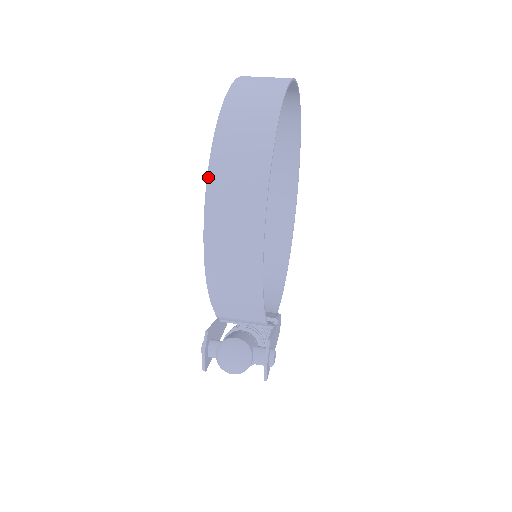
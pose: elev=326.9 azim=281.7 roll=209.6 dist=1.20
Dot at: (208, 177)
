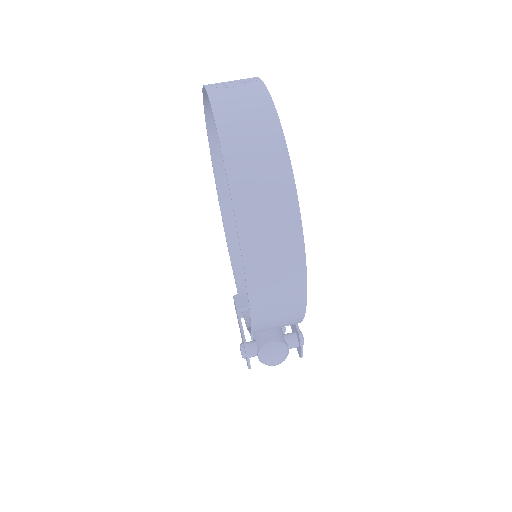
Dot at: (246, 273)
